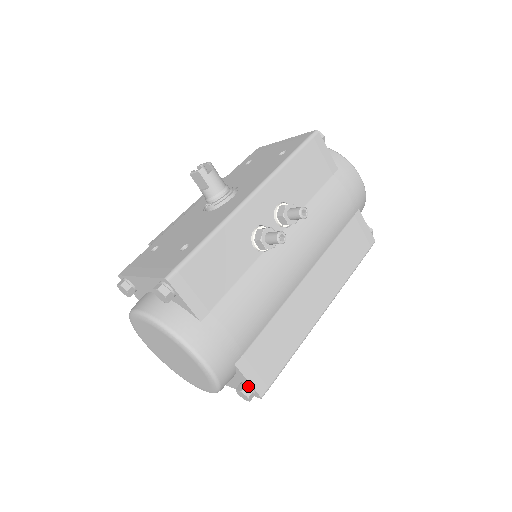
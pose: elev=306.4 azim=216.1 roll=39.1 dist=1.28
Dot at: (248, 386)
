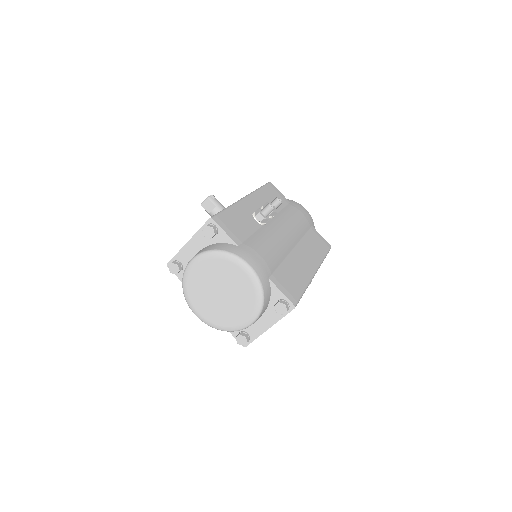
Dot at: (282, 299)
